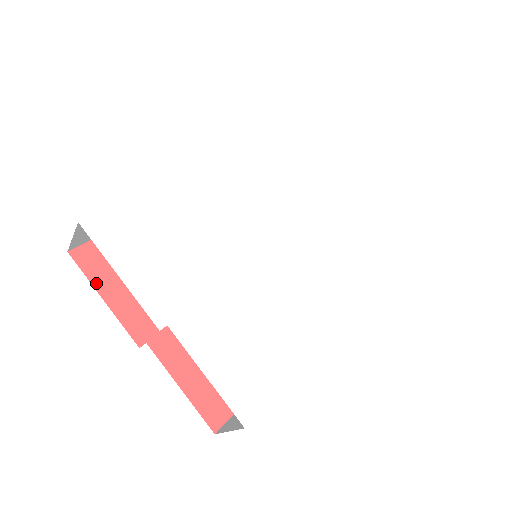
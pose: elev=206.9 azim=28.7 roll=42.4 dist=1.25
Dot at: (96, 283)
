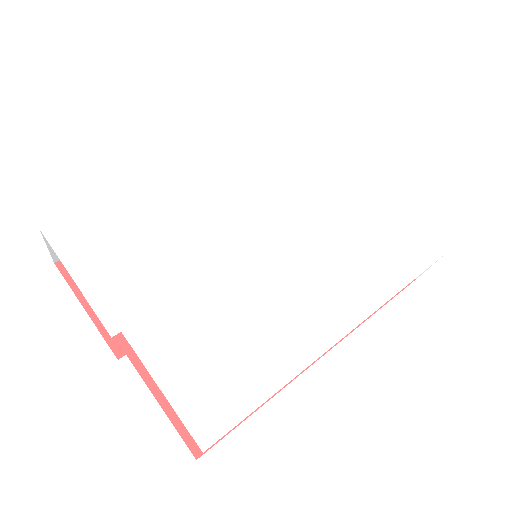
Dot at: (79, 293)
